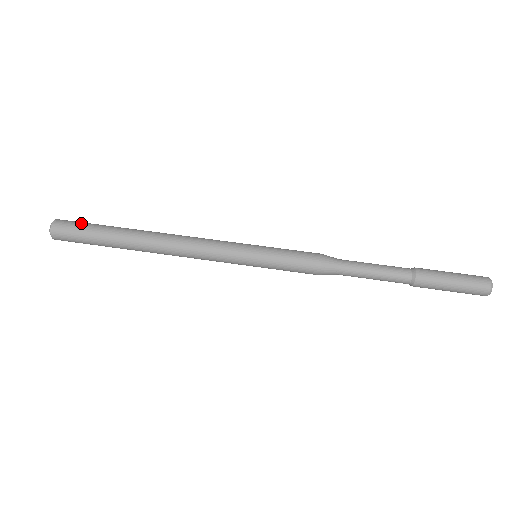
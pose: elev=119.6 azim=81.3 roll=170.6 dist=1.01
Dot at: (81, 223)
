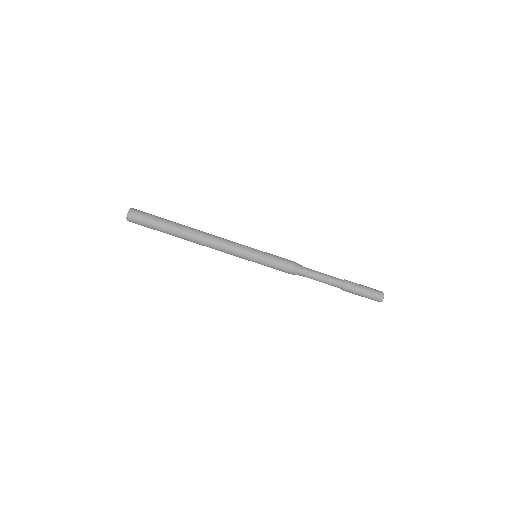
Dot at: (147, 219)
